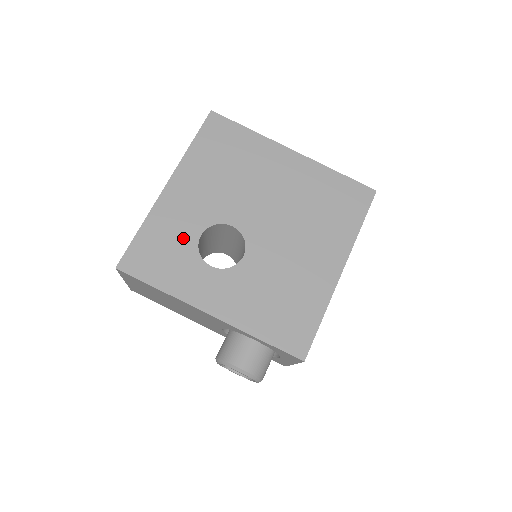
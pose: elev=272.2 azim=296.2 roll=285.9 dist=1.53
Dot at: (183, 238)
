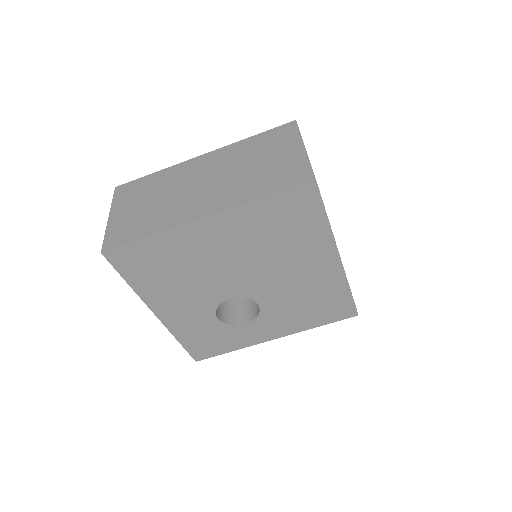
Dot at: (209, 327)
